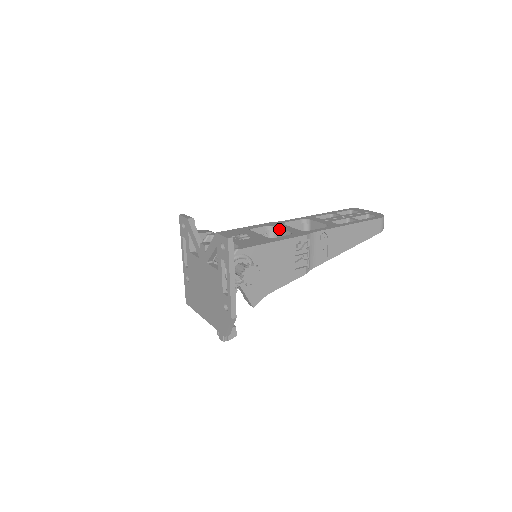
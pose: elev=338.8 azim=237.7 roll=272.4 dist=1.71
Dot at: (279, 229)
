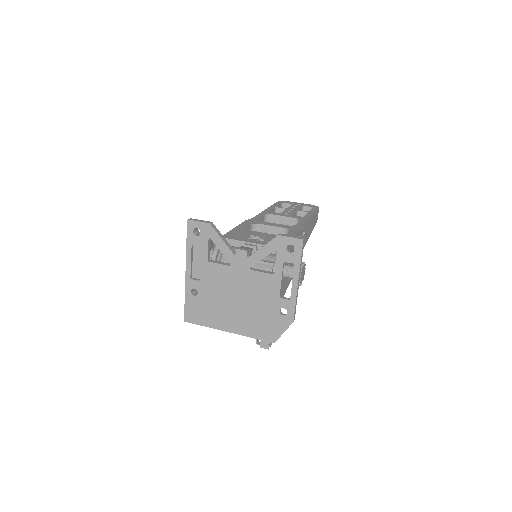
Dot at: (266, 226)
